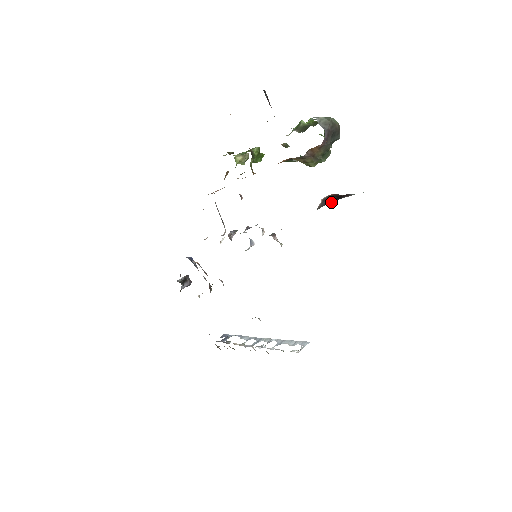
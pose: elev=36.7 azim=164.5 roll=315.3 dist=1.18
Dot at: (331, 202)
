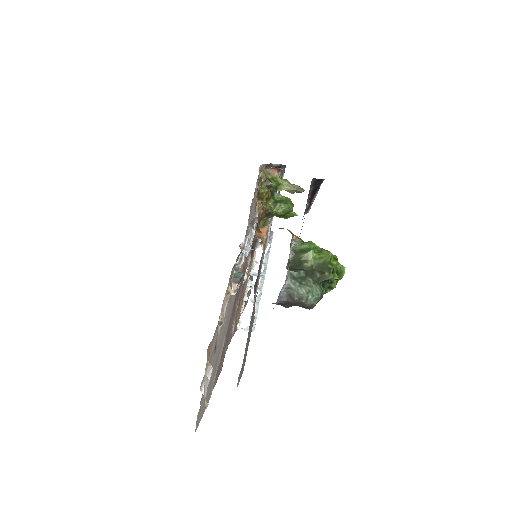
Dot at: occluded
